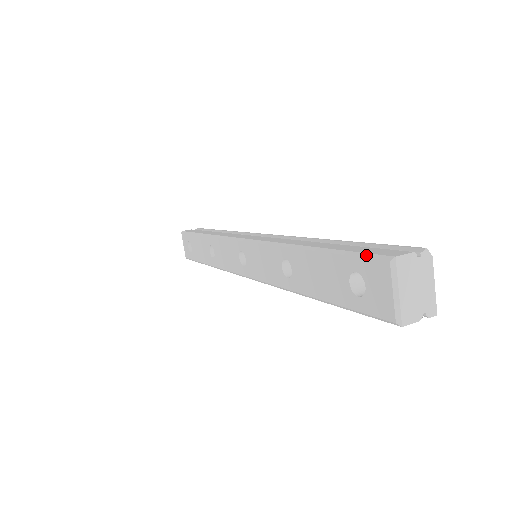
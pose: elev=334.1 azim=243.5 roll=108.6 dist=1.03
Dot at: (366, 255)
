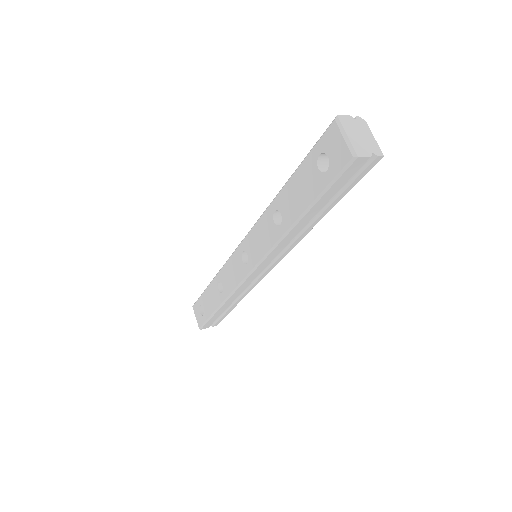
Dot at: (321, 136)
